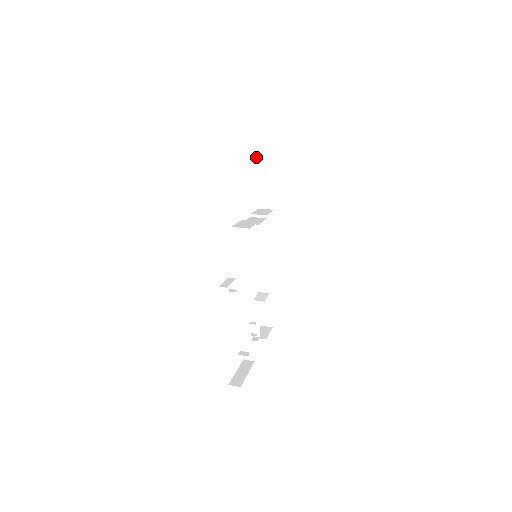
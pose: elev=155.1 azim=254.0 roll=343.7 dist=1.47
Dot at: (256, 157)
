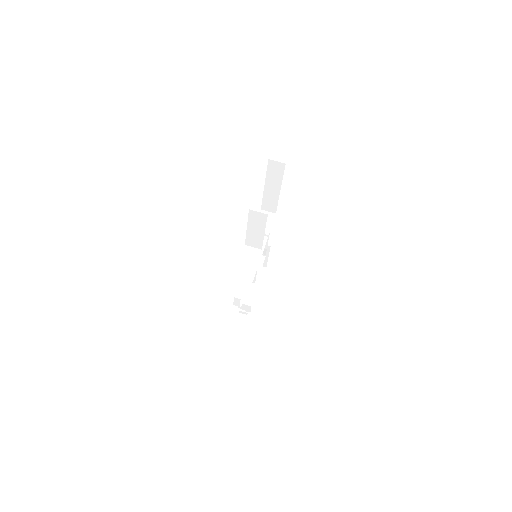
Dot at: (262, 223)
